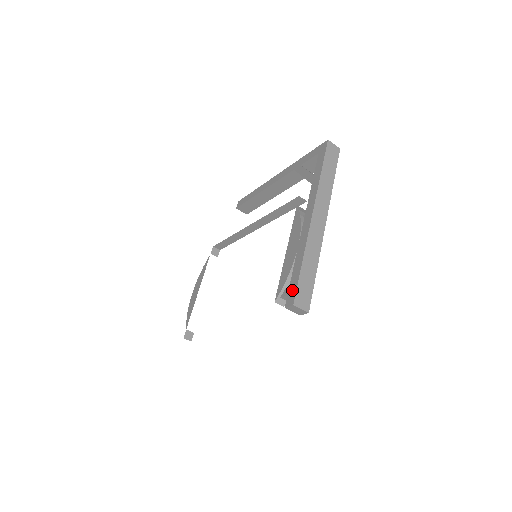
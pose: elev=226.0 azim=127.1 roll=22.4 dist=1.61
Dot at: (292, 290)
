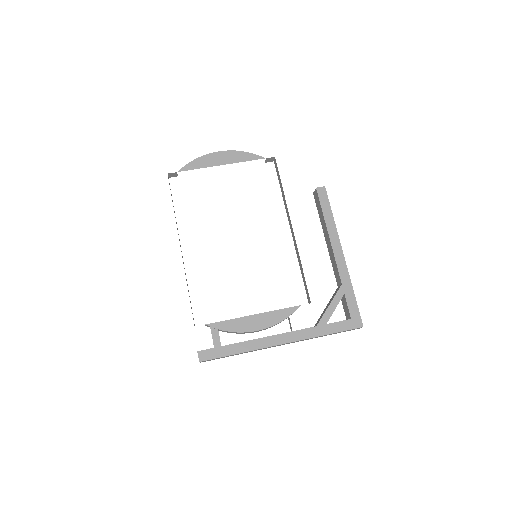
Dot at: (212, 354)
